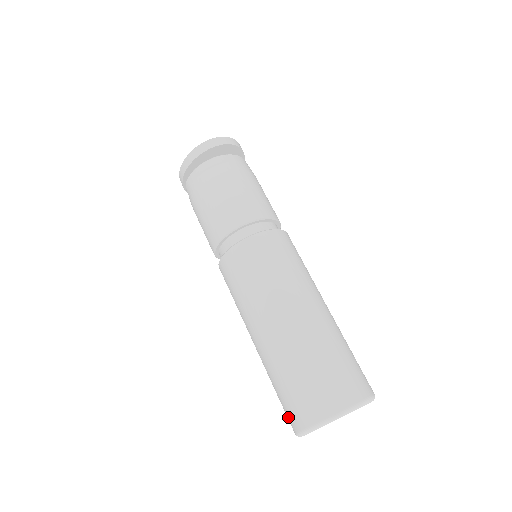
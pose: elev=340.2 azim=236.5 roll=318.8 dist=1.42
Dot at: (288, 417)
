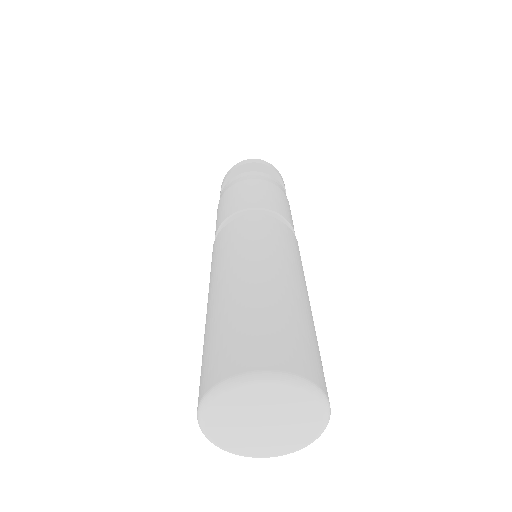
Dot at: occluded
